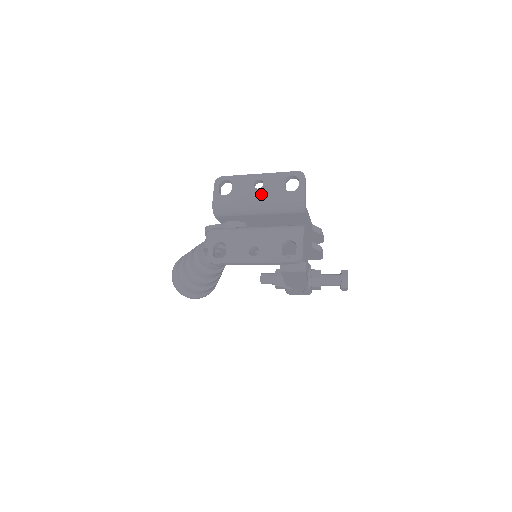
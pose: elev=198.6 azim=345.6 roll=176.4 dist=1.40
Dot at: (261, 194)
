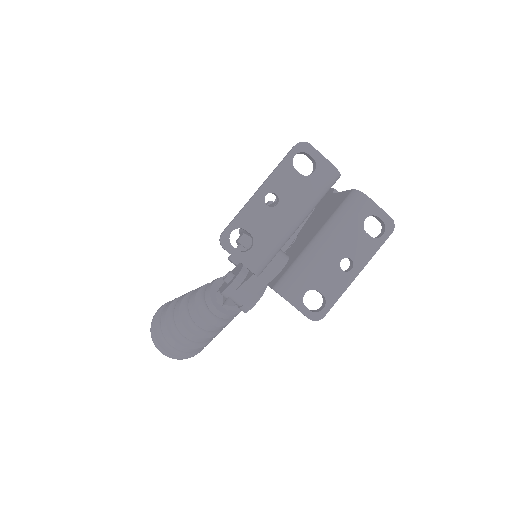
Dot at: (287, 207)
